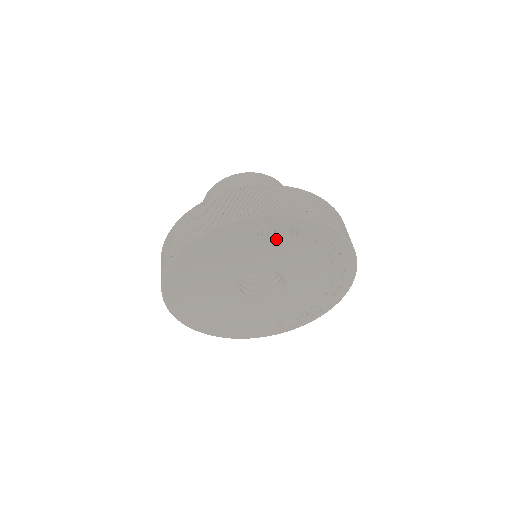
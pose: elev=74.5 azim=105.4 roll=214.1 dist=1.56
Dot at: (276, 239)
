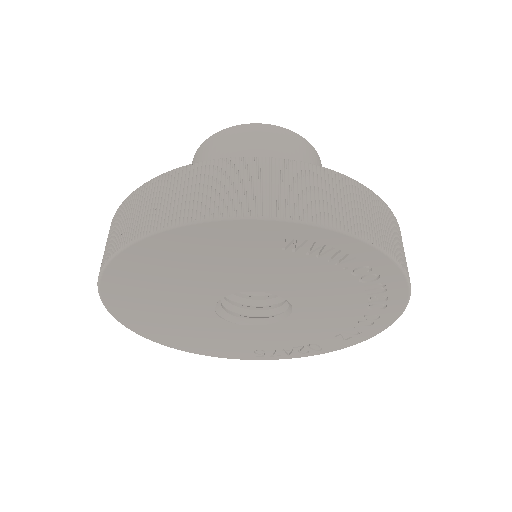
Dot at: (306, 259)
